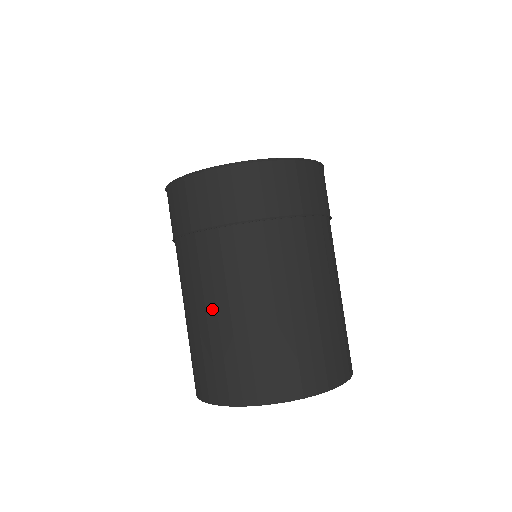
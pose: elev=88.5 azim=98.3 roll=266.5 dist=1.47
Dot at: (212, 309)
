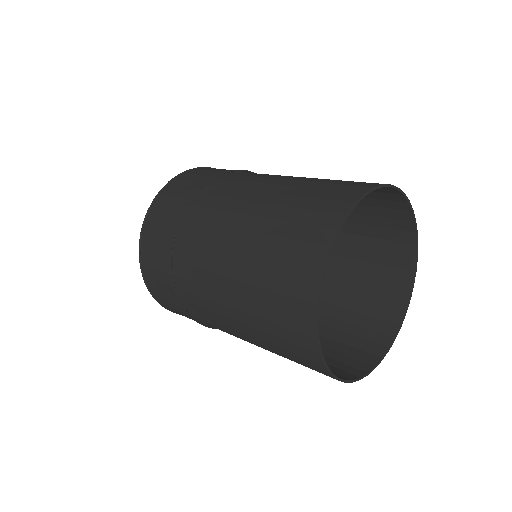
Dot at: (229, 267)
